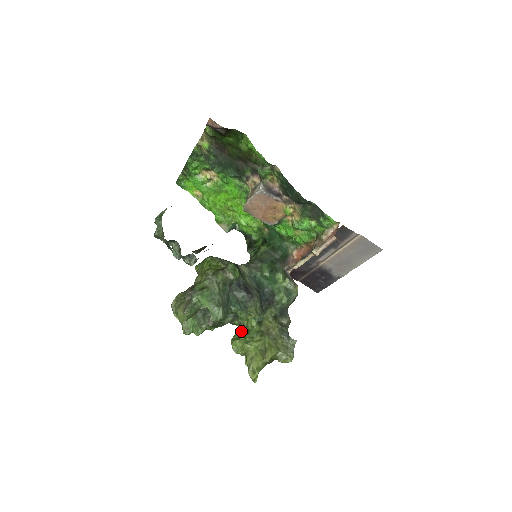
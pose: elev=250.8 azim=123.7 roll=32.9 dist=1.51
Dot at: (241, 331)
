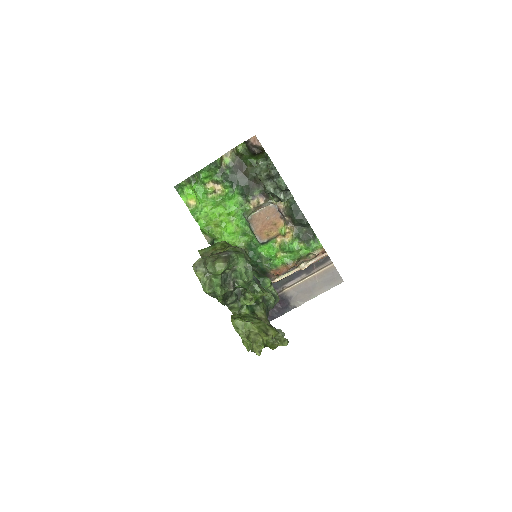
Dot at: (238, 315)
